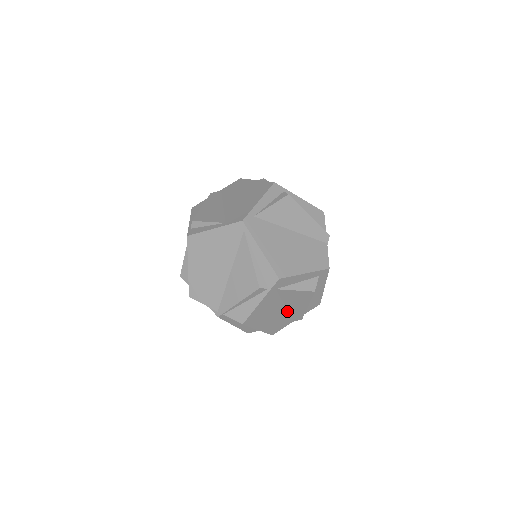
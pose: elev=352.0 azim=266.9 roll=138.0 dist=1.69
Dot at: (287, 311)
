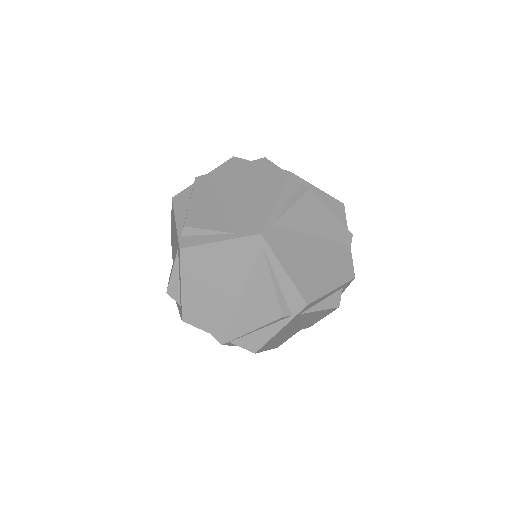
Dot at: (300, 325)
